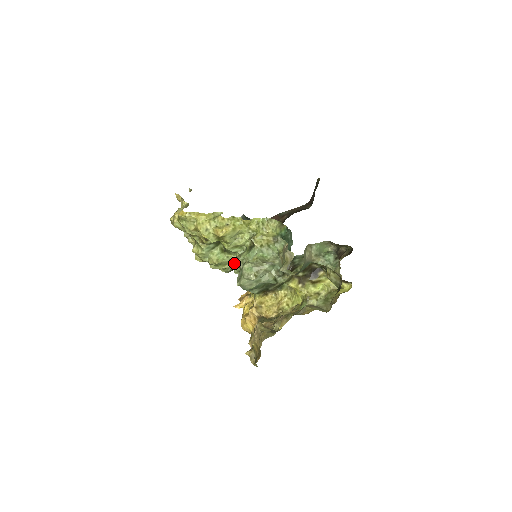
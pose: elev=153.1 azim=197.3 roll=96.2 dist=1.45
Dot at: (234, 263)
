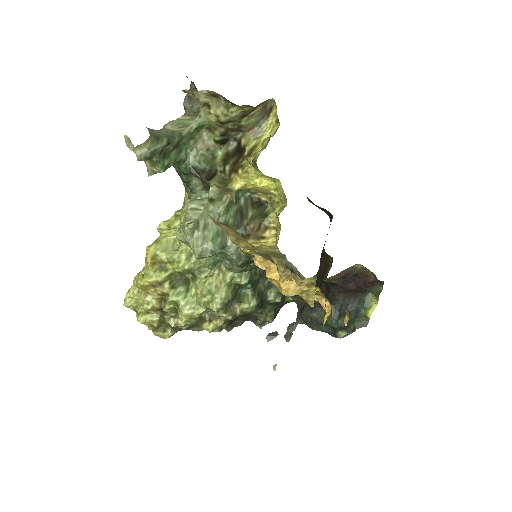
Dot at: (219, 273)
